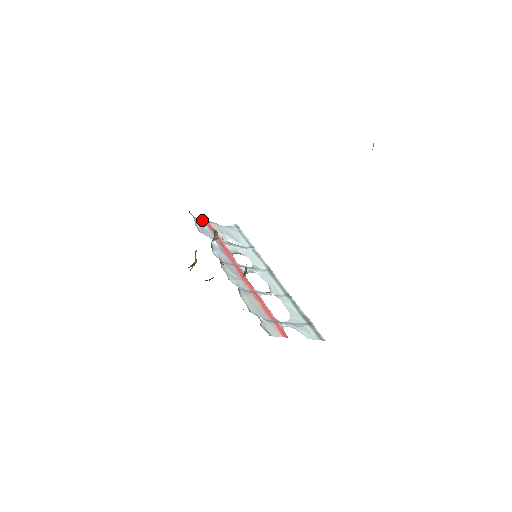
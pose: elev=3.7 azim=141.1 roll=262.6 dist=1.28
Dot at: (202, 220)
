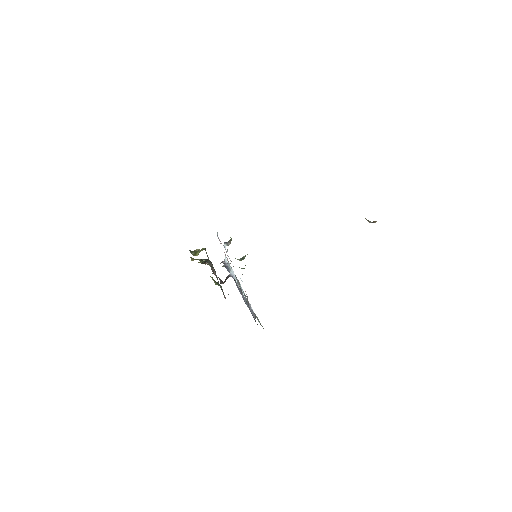
Dot at: (219, 239)
